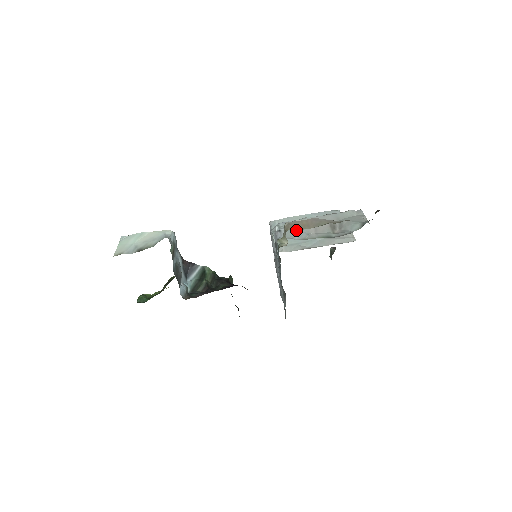
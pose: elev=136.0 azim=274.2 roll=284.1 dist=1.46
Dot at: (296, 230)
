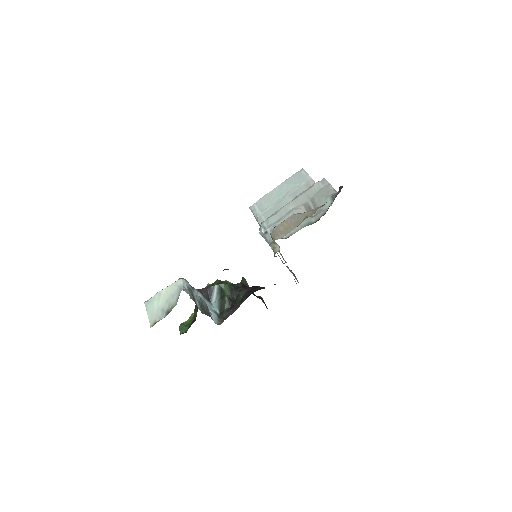
Dot at: (282, 237)
